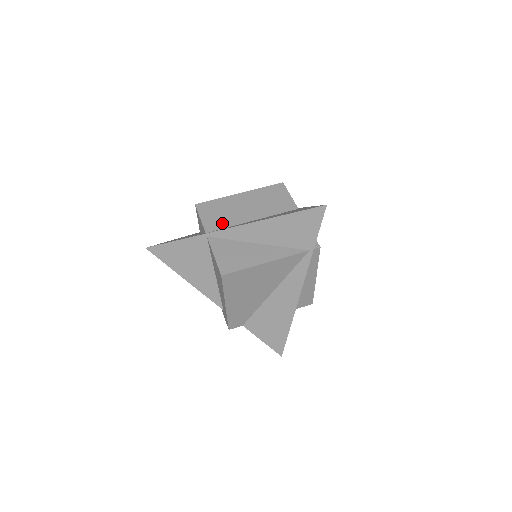
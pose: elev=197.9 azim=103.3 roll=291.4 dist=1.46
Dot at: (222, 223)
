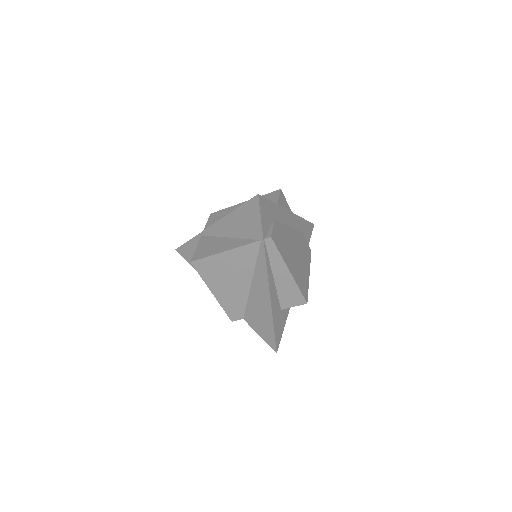
Dot at: occluded
